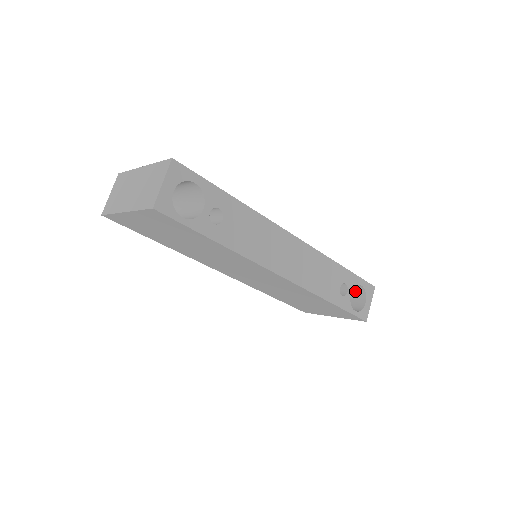
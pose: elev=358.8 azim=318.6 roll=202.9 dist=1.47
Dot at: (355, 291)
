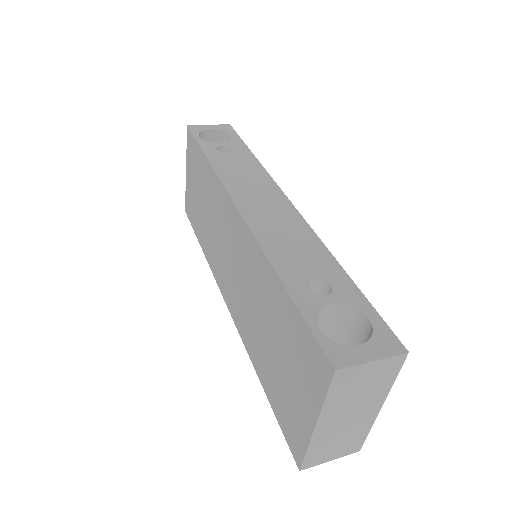
Dot at: occluded
